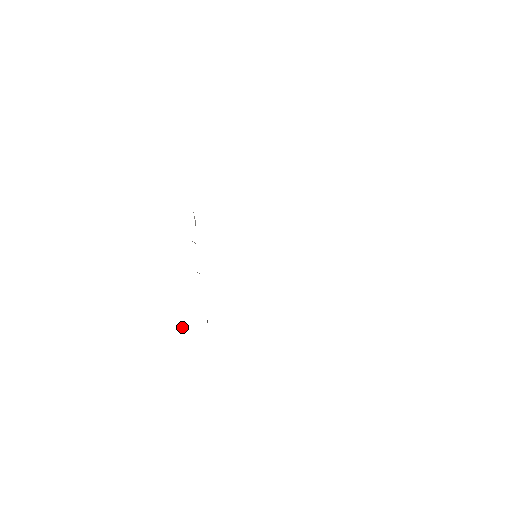
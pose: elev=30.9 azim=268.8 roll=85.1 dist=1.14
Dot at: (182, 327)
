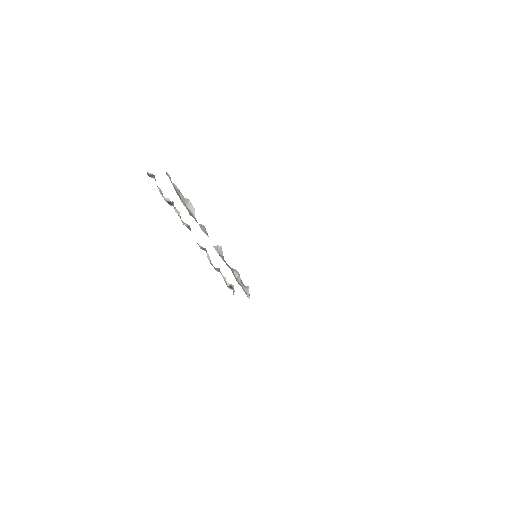
Dot at: (225, 280)
